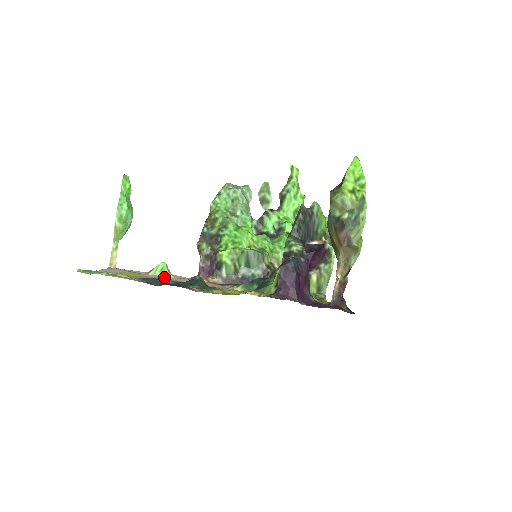
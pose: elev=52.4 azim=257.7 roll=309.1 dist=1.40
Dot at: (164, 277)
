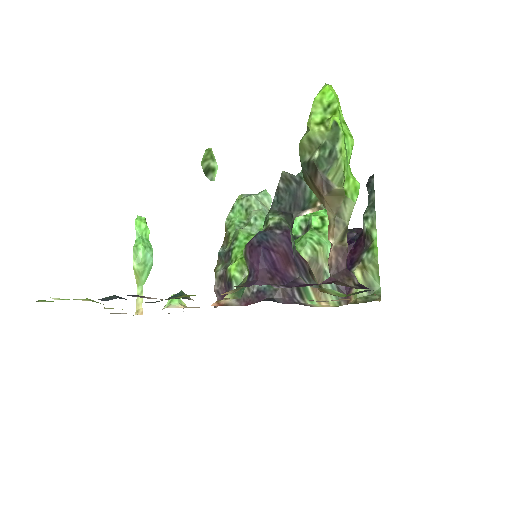
Dot at: (168, 307)
